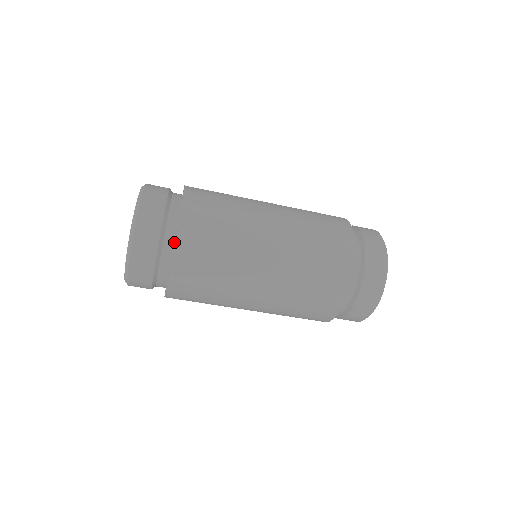
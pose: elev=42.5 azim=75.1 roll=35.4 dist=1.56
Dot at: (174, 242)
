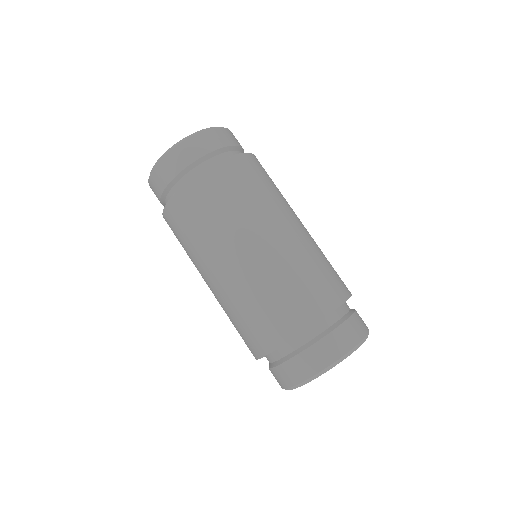
Dot at: occluded
